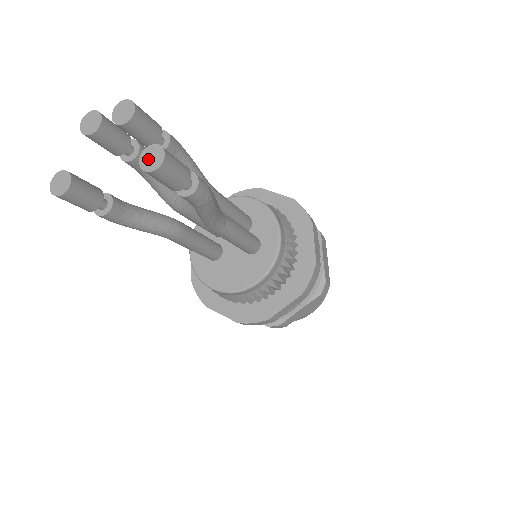
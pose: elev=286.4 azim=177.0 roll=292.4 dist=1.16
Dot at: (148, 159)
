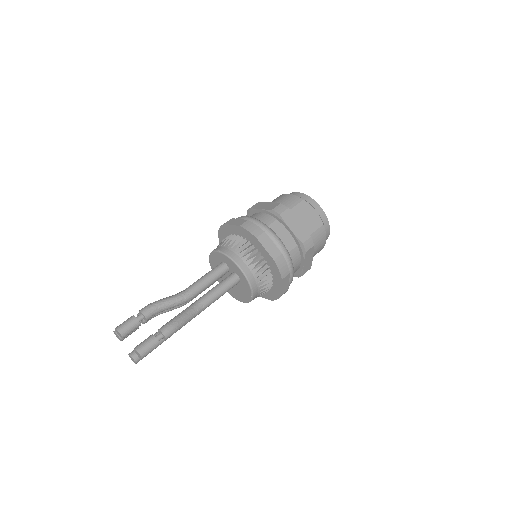
Dot at: (137, 354)
